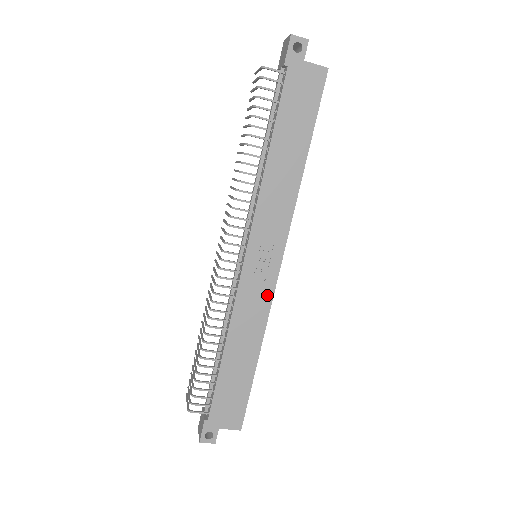
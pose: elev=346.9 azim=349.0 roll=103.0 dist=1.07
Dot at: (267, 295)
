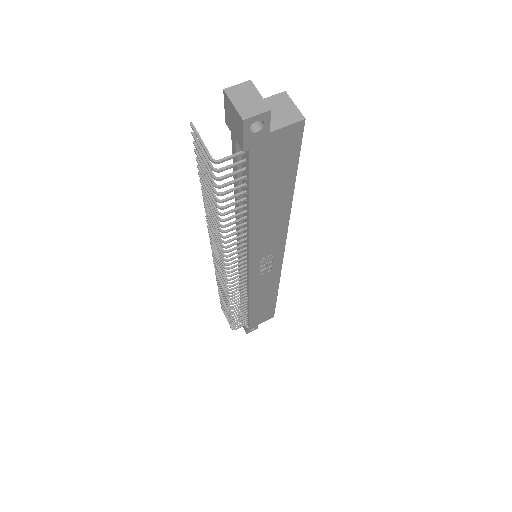
Dot at: (275, 274)
